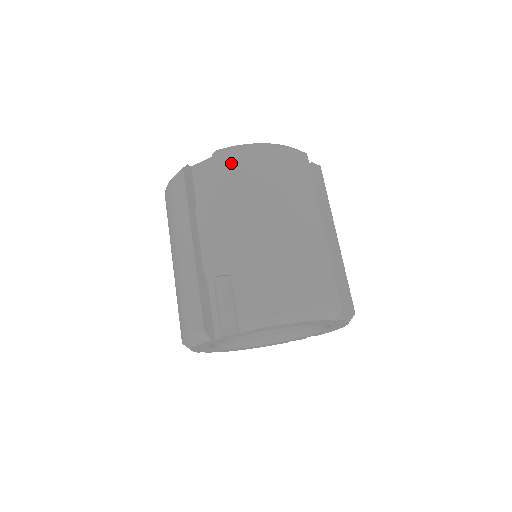
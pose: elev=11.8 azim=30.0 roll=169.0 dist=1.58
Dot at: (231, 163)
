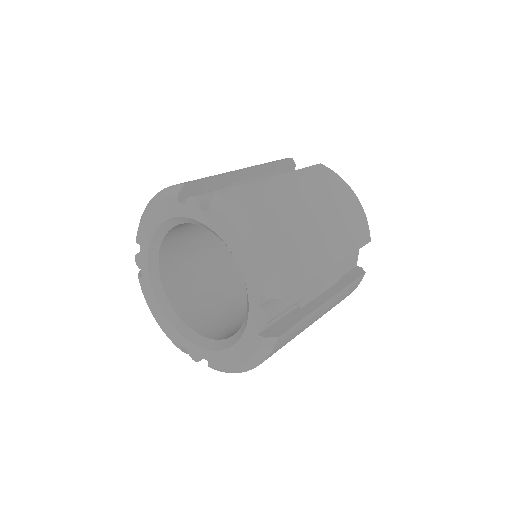
Dot at: (326, 173)
